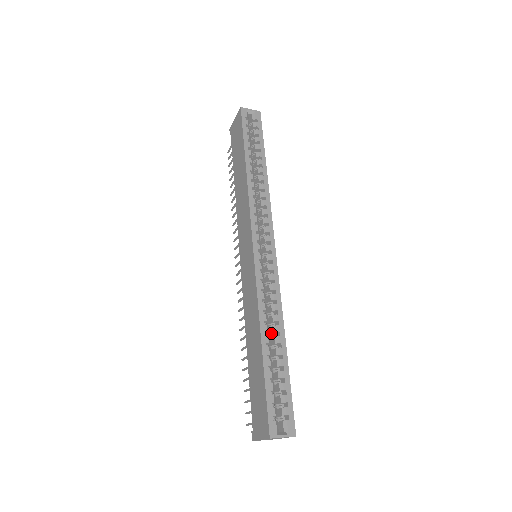
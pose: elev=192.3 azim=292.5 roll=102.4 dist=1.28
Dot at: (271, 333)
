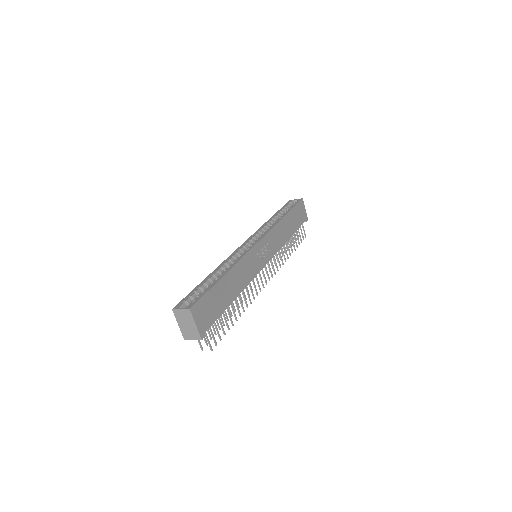
Dot at: occluded
